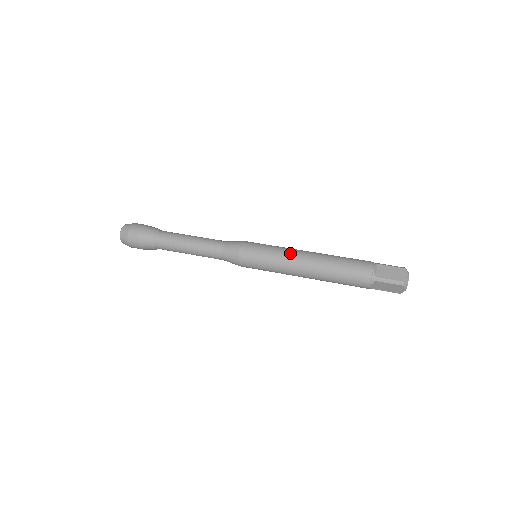
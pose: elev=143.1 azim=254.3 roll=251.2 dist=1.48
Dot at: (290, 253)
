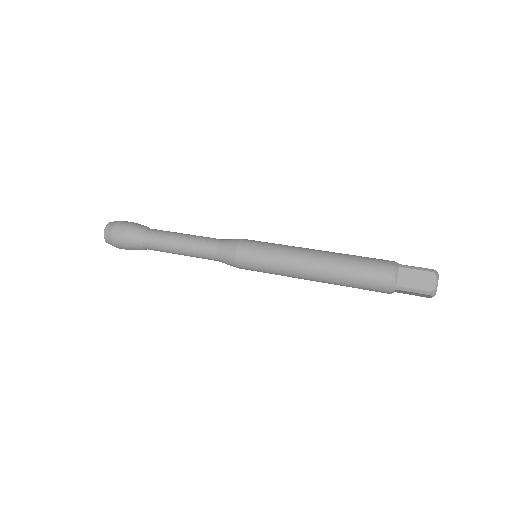
Dot at: (293, 258)
